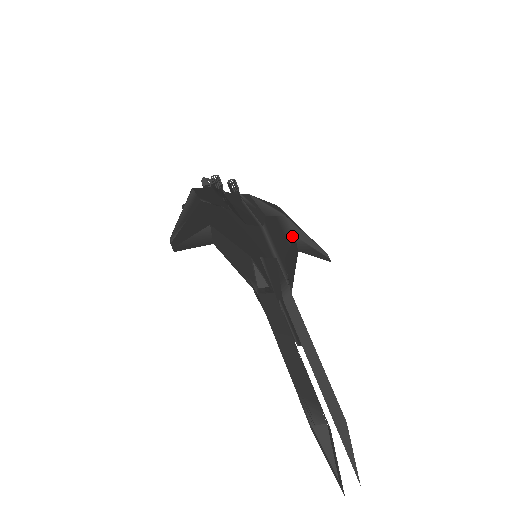
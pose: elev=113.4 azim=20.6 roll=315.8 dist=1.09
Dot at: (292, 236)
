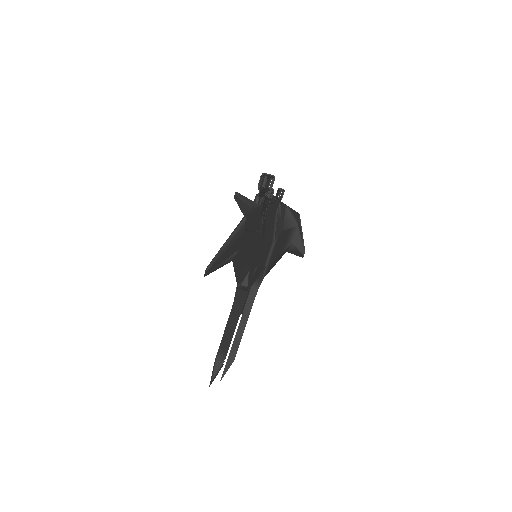
Dot at: (290, 243)
